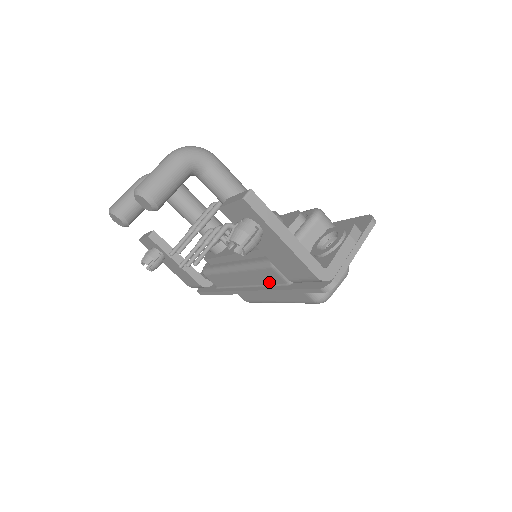
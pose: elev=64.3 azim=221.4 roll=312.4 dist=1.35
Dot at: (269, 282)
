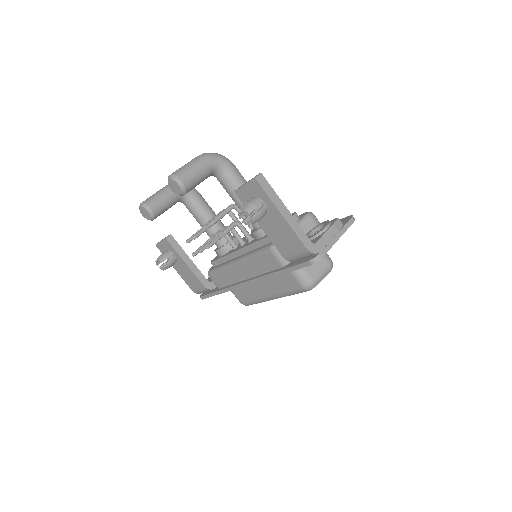
Dot at: (266, 269)
